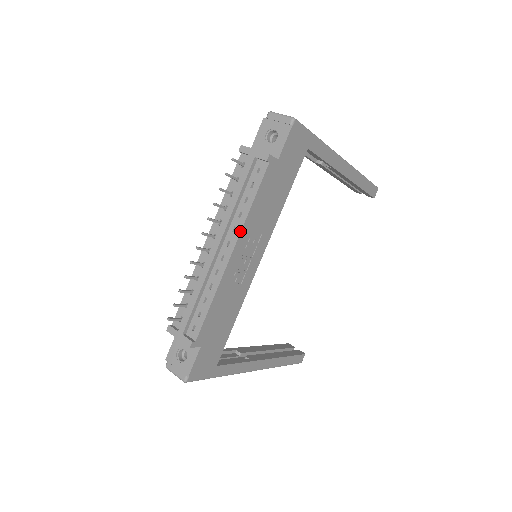
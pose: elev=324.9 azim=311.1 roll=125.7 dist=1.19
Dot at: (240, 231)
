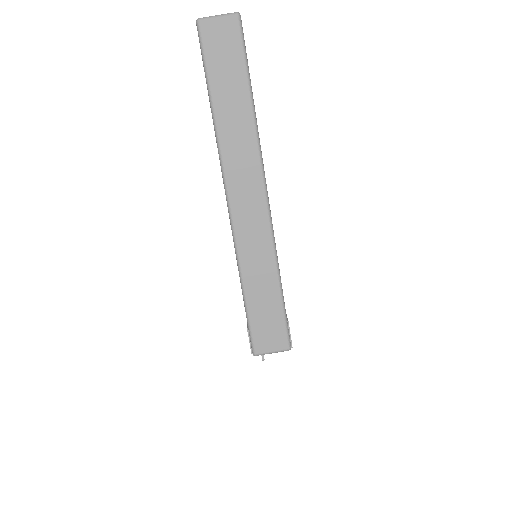
Dot at: occluded
